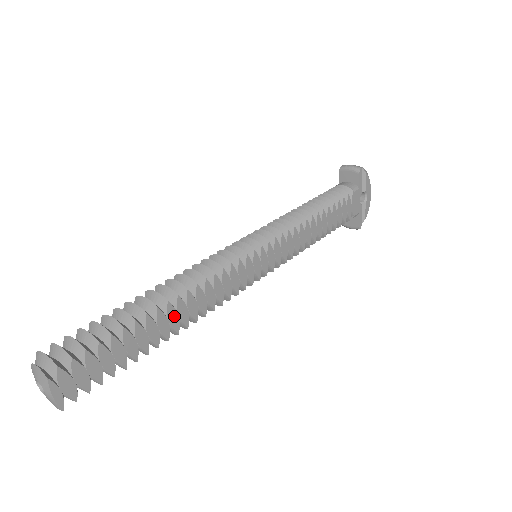
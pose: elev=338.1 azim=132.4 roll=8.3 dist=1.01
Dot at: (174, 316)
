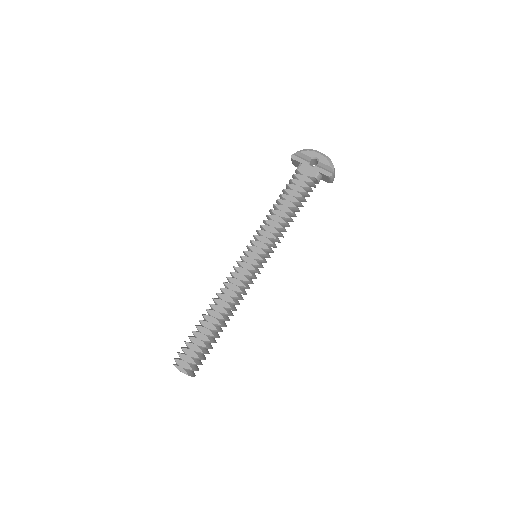
Dot at: (215, 313)
